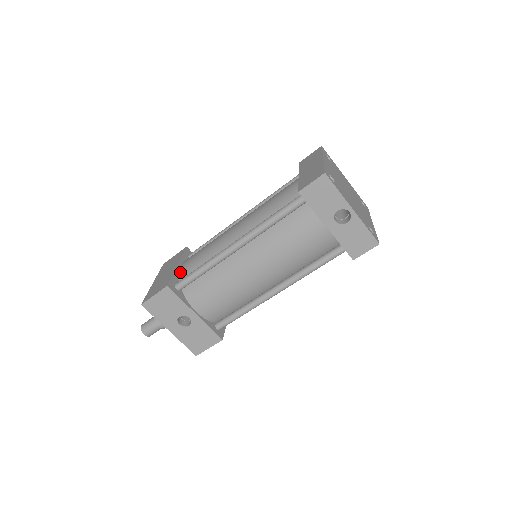
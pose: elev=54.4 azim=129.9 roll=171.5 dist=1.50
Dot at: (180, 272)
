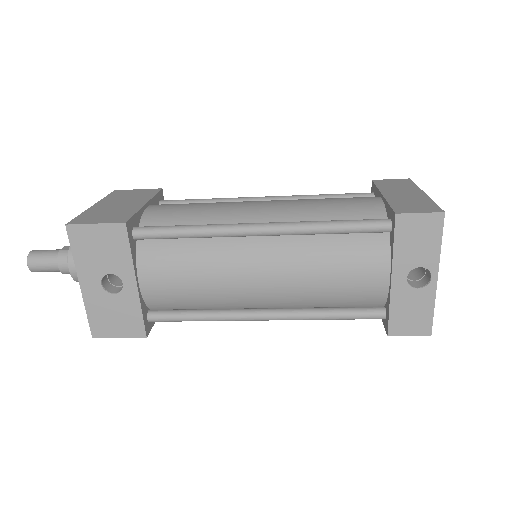
Dot at: (147, 215)
